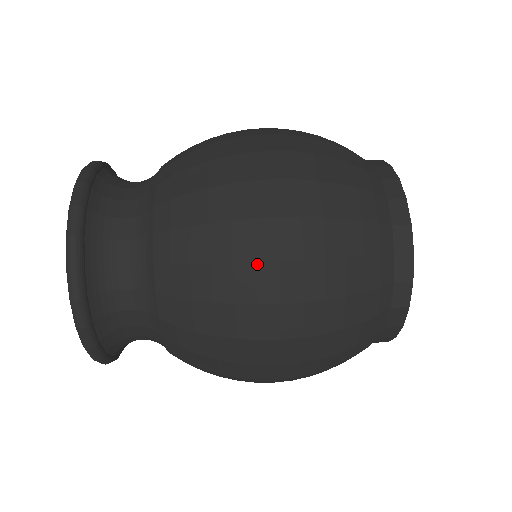
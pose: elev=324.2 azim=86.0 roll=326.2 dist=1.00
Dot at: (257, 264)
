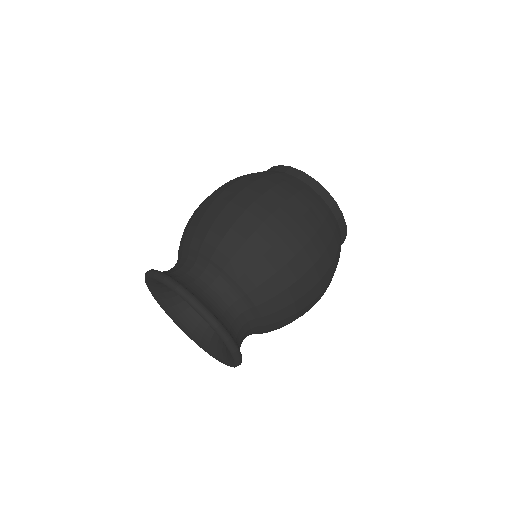
Dot at: (307, 273)
